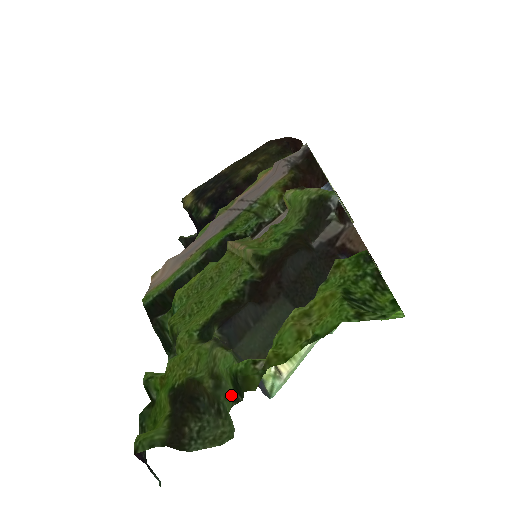
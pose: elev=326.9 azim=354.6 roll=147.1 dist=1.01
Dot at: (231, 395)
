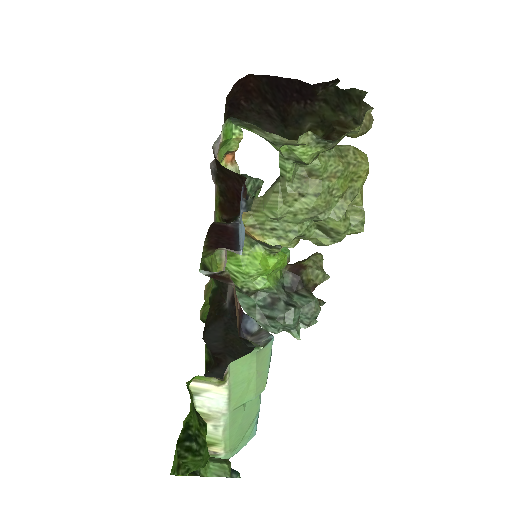
Dot at: occluded
